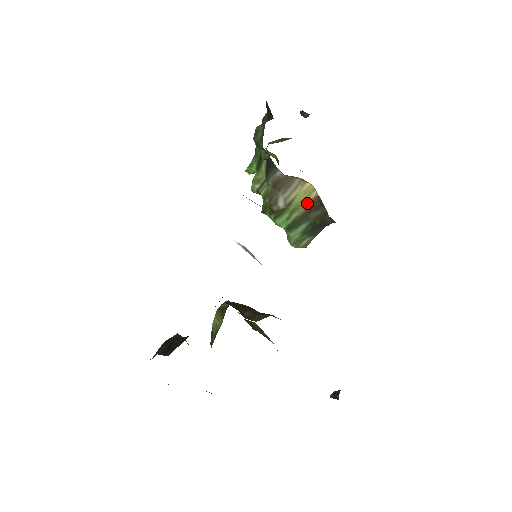
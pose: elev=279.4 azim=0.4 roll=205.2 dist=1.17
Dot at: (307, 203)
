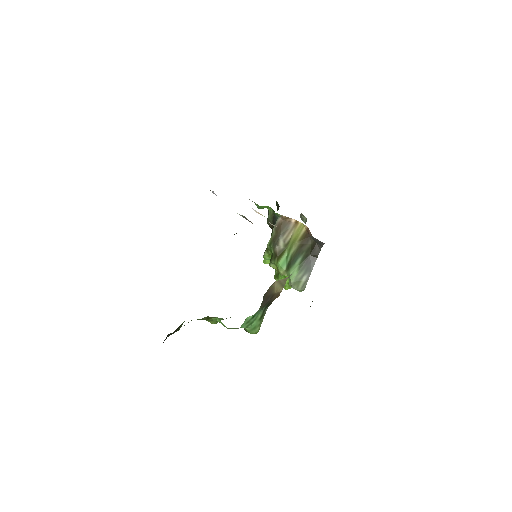
Dot at: (300, 238)
